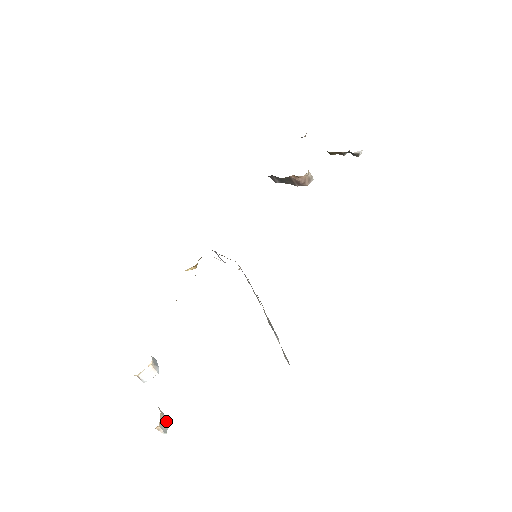
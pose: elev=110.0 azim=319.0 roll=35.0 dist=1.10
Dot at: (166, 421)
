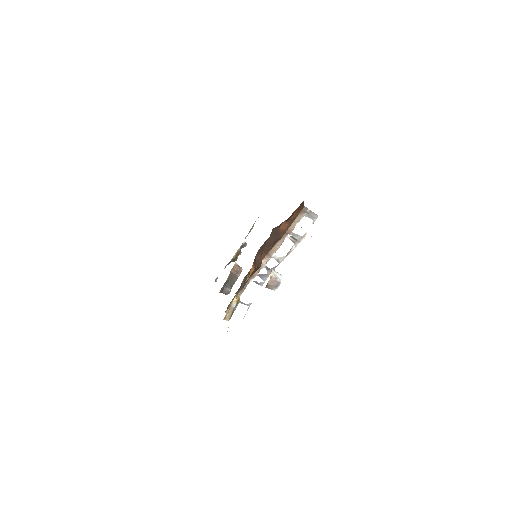
Dot at: occluded
